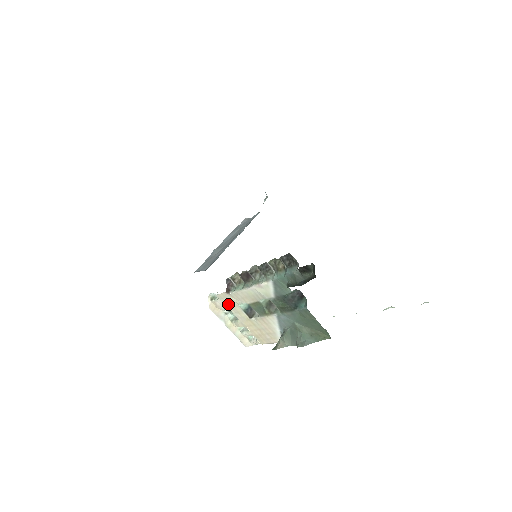
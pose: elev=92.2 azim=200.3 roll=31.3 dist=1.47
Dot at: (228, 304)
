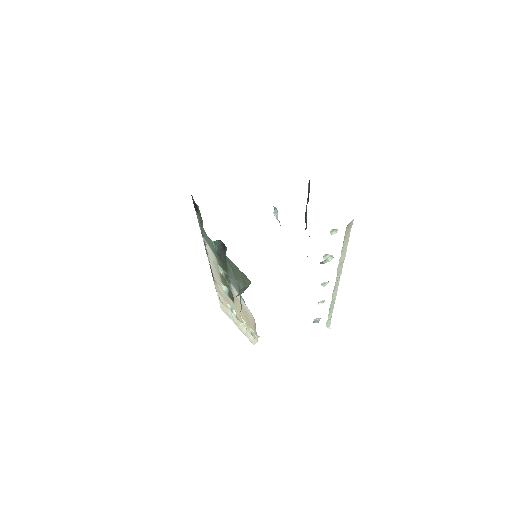
Dot at: (223, 295)
